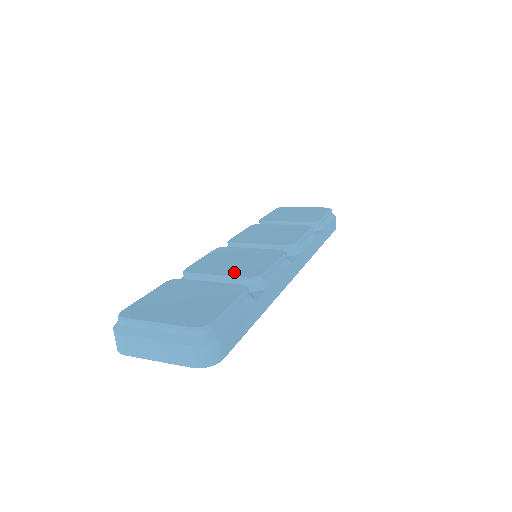
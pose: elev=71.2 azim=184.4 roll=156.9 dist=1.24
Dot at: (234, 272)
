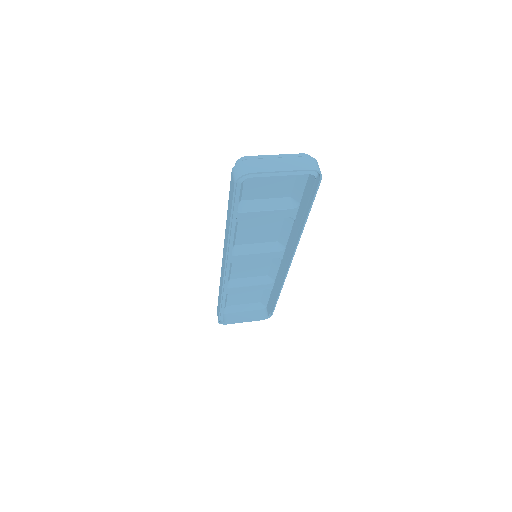
Dot at: occluded
